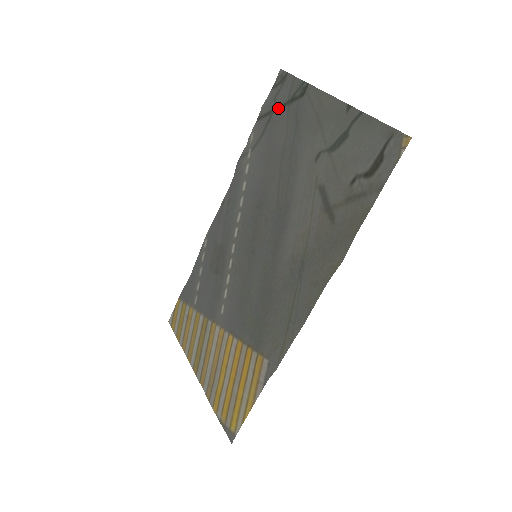
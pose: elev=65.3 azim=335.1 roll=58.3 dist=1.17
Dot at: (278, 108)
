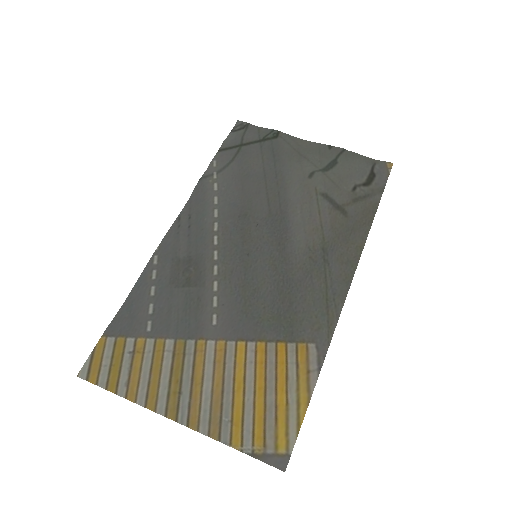
Dot at: (247, 144)
